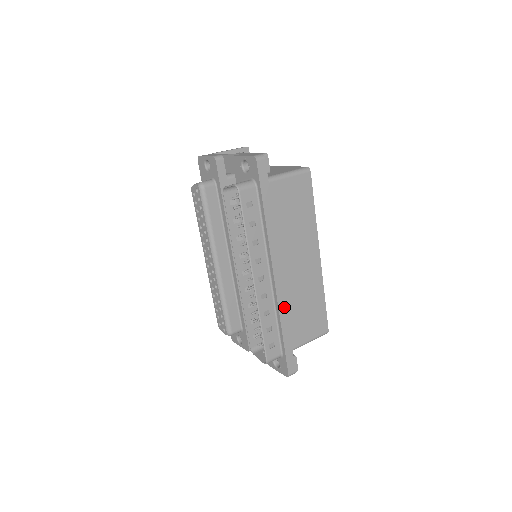
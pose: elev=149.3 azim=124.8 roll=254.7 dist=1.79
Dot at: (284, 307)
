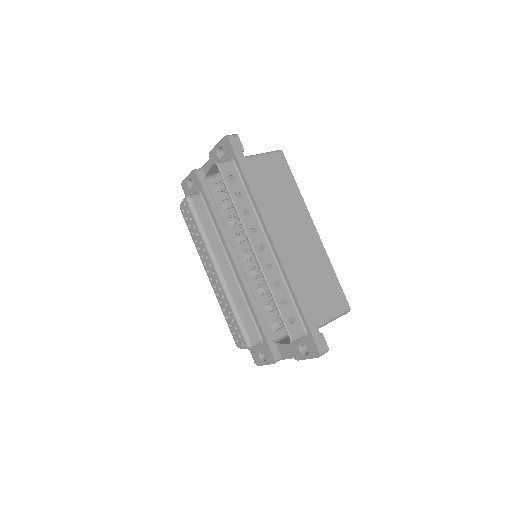
Dot at: (293, 276)
